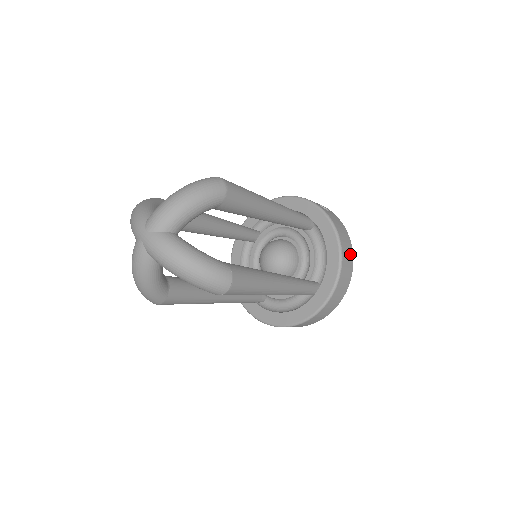
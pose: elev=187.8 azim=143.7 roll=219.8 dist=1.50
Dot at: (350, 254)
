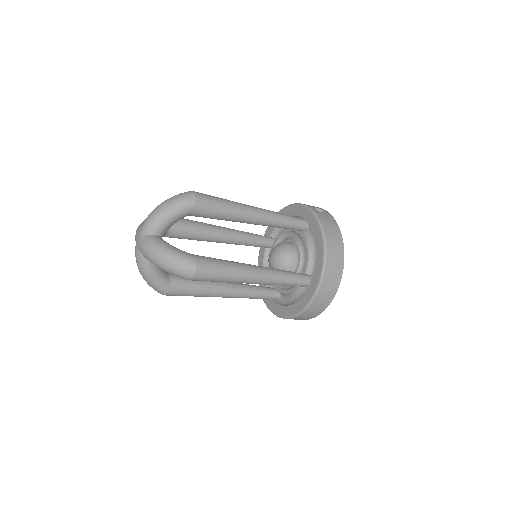
Dot at: (339, 247)
